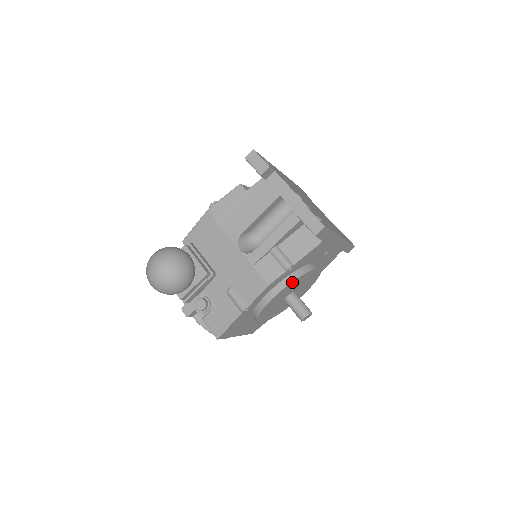
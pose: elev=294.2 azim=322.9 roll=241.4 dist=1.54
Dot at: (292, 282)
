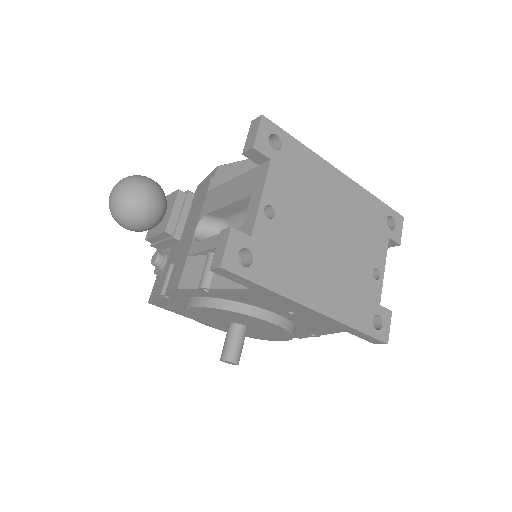
Dot at: (214, 308)
